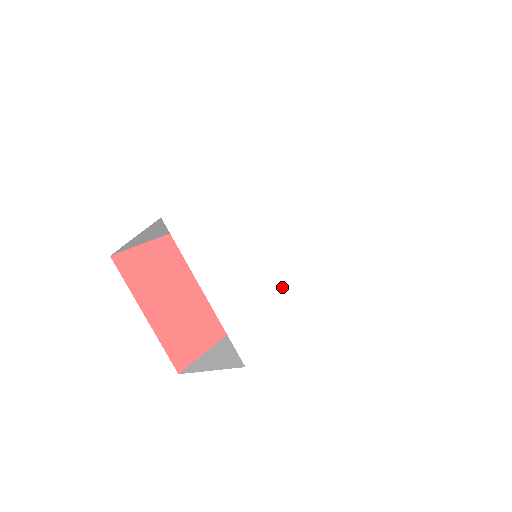
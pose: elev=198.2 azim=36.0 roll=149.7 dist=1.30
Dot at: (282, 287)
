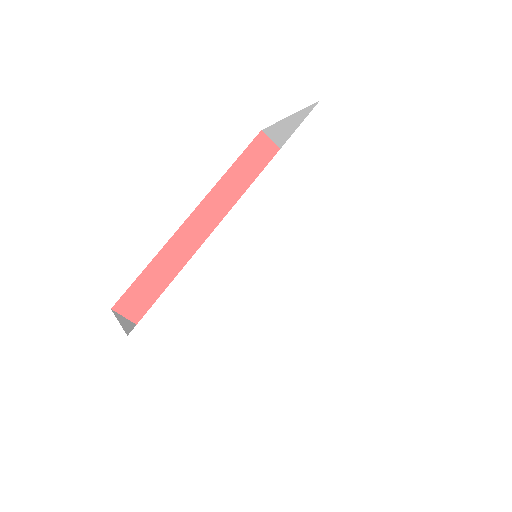
Dot at: (286, 320)
